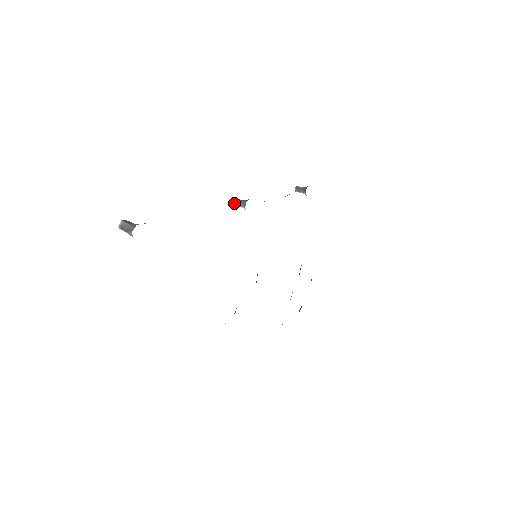
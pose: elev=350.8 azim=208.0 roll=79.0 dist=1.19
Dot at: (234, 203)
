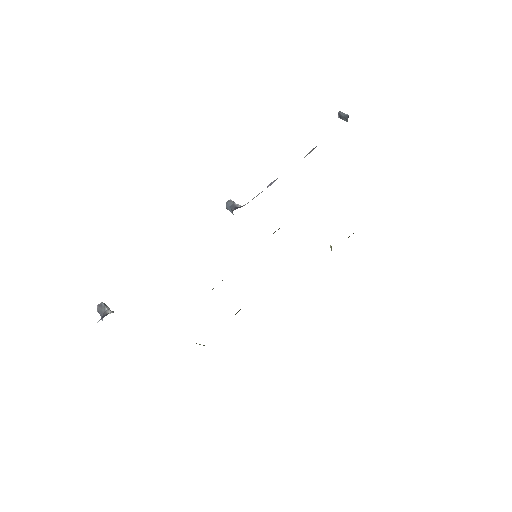
Dot at: (226, 208)
